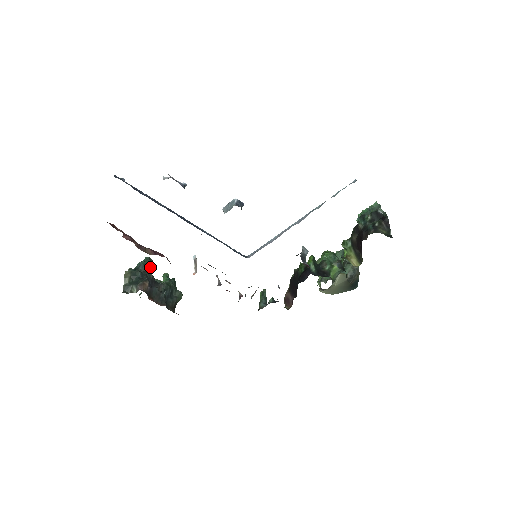
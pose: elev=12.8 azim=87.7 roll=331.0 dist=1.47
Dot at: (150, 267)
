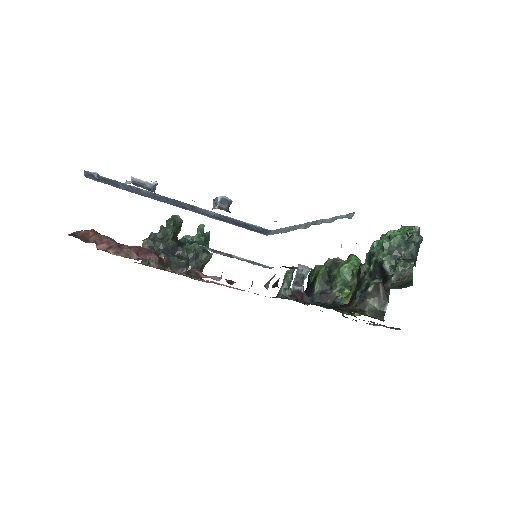
Dot at: (171, 232)
